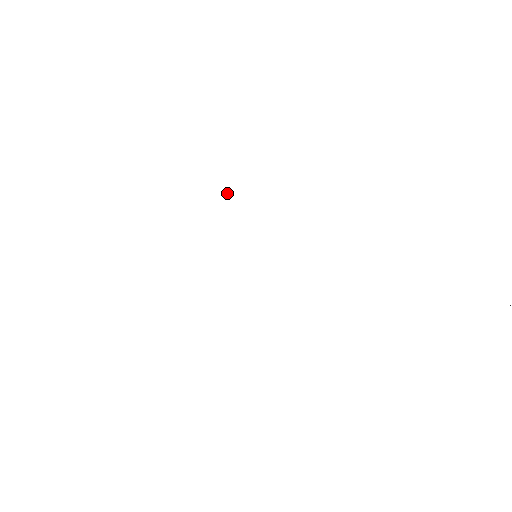
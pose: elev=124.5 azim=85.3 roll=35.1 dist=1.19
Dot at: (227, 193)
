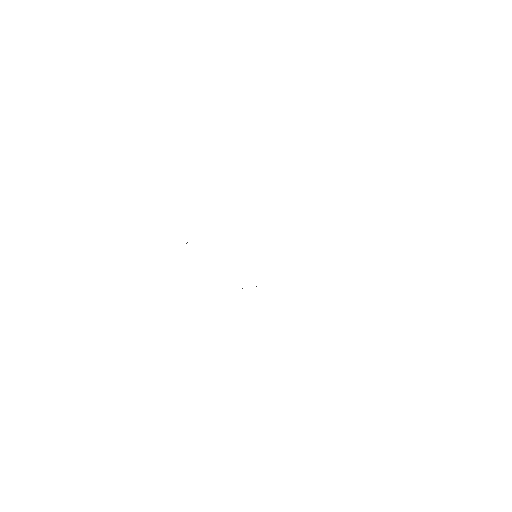
Dot at: occluded
